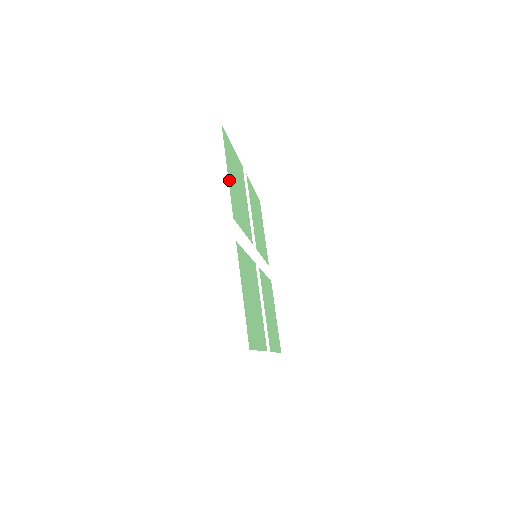
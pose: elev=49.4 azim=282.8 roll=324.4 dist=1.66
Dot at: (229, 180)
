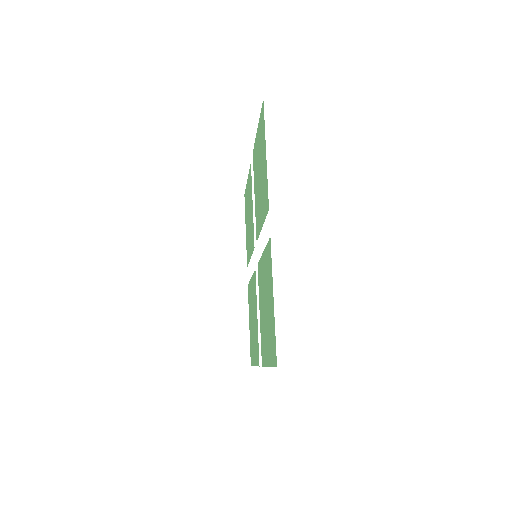
Dot at: (265, 164)
